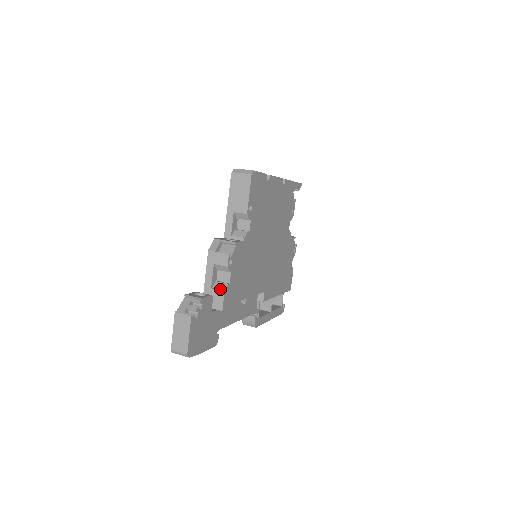
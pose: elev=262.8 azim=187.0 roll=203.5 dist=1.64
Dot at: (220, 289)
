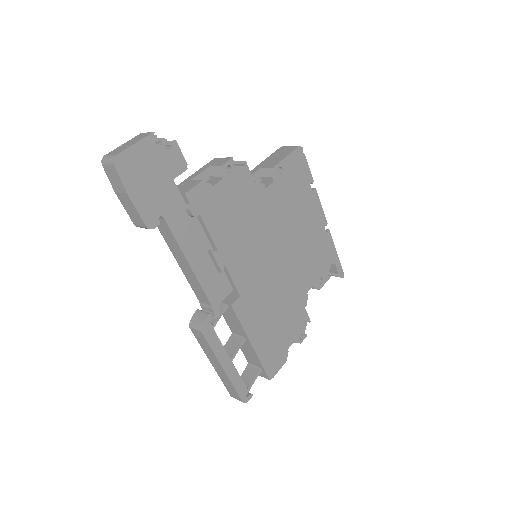
Dot at: (199, 181)
